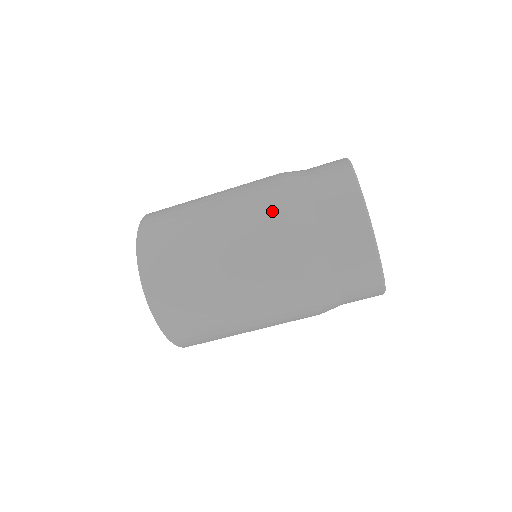
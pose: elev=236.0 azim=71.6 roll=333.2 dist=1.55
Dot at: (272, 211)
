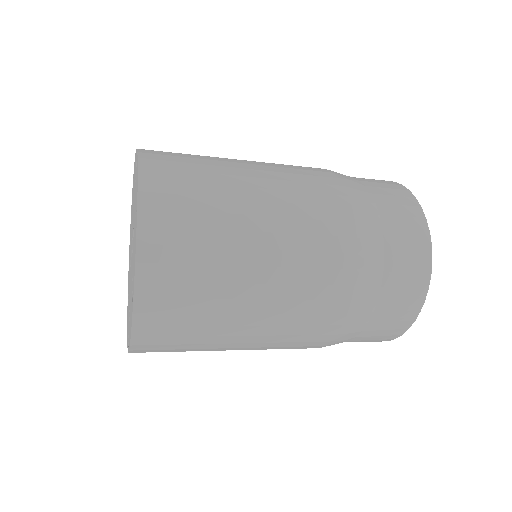
Dot at: (339, 279)
